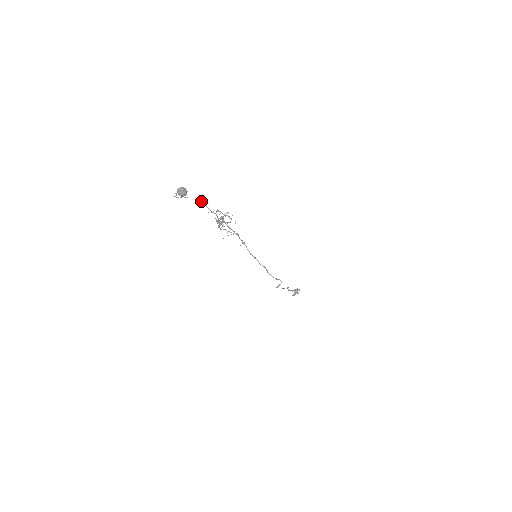
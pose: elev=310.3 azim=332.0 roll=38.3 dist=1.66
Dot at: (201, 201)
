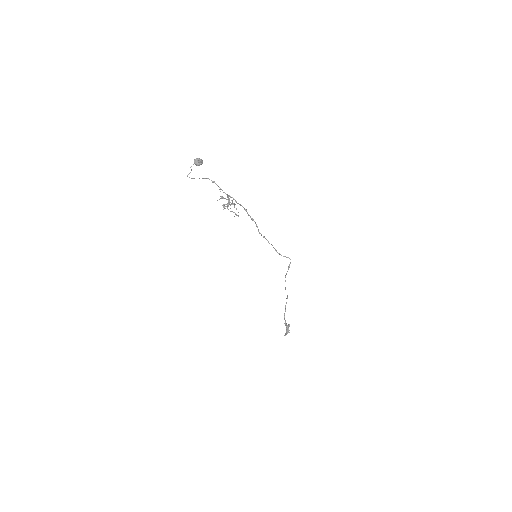
Dot at: occluded
